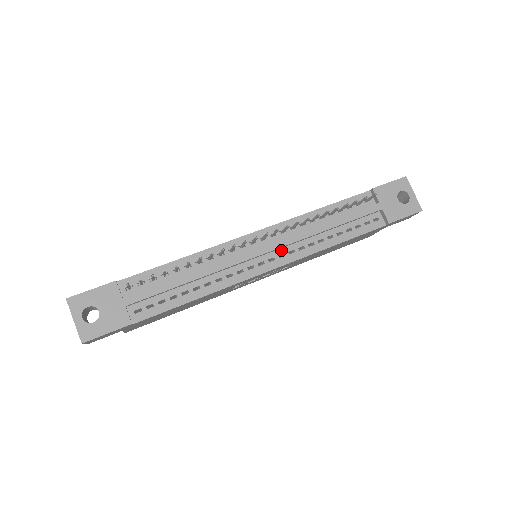
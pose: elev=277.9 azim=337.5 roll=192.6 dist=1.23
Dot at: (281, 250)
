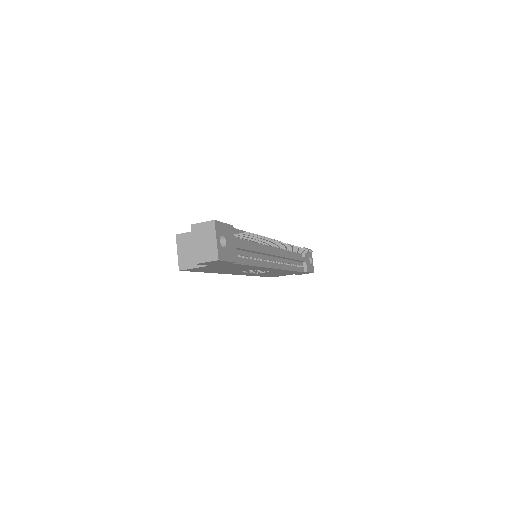
Dot at: (279, 259)
